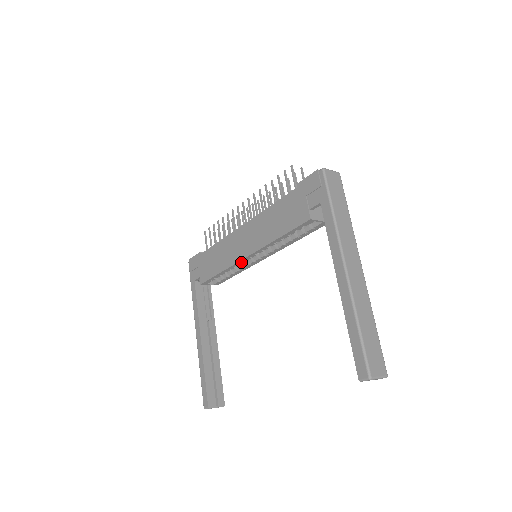
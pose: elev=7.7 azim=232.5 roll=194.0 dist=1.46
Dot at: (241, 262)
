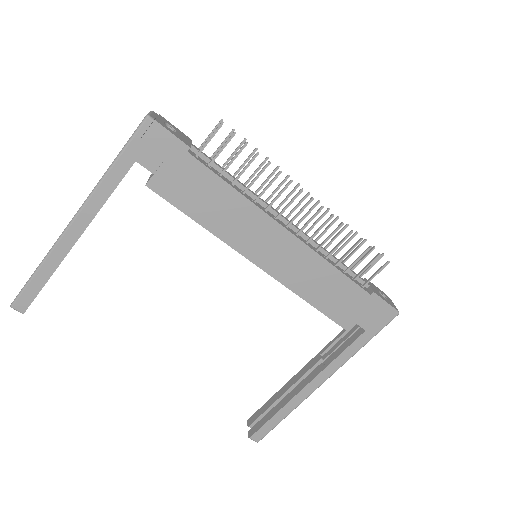
Dot at: (238, 250)
